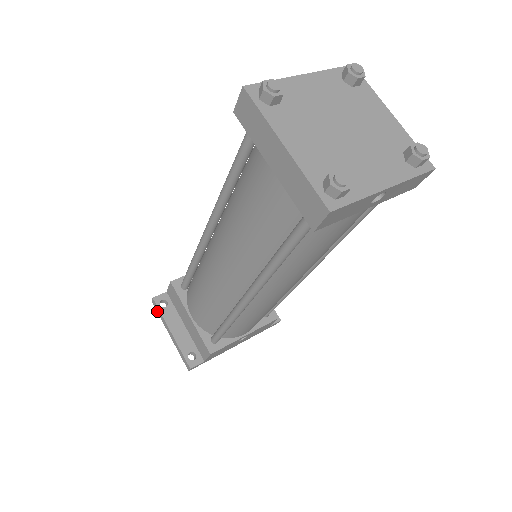
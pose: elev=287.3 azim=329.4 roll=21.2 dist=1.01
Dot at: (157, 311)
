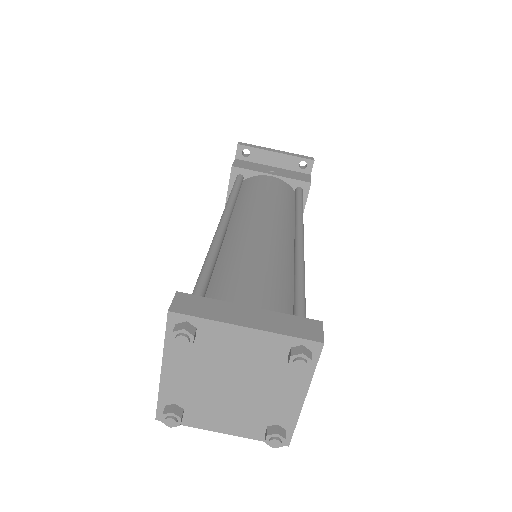
Dot at: occluded
